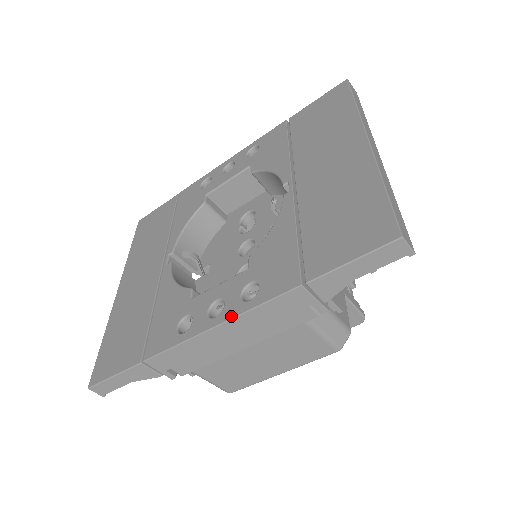
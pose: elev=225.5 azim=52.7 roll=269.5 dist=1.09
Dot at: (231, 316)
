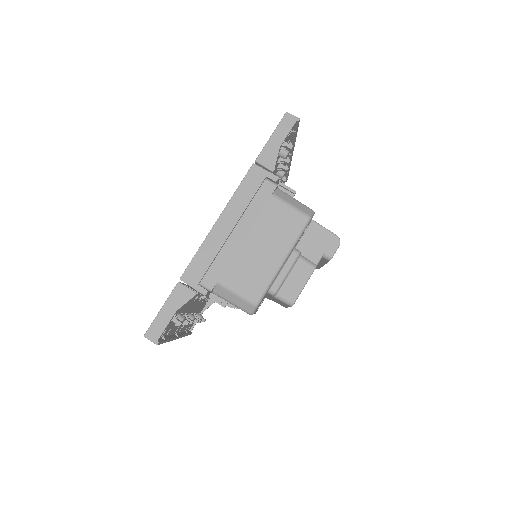
Dot at: (224, 208)
